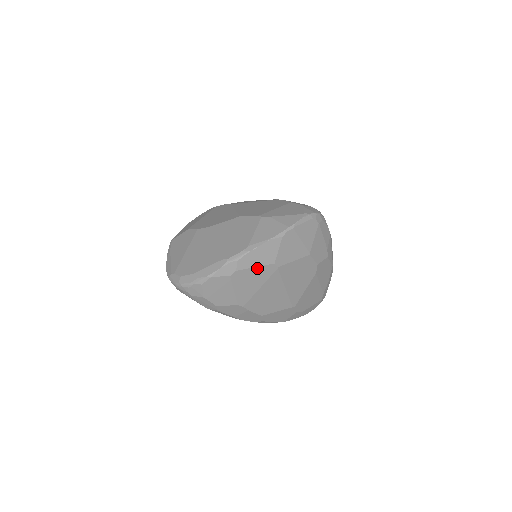
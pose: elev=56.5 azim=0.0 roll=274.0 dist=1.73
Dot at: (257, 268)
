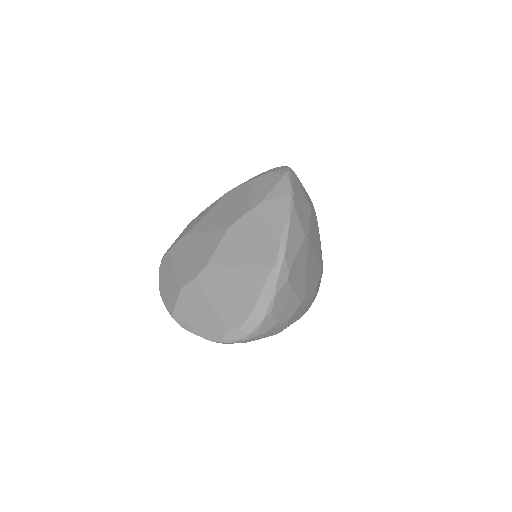
Dot at: (298, 253)
